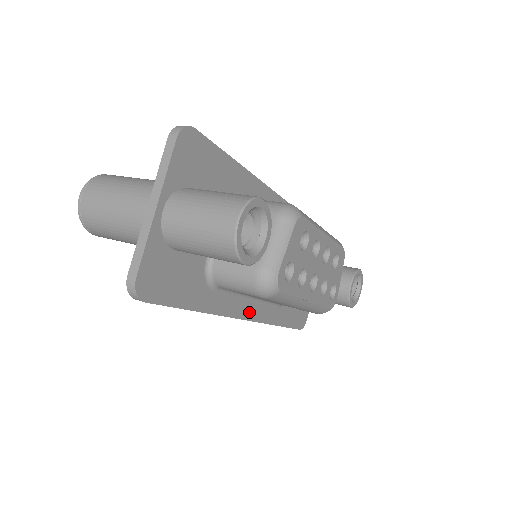
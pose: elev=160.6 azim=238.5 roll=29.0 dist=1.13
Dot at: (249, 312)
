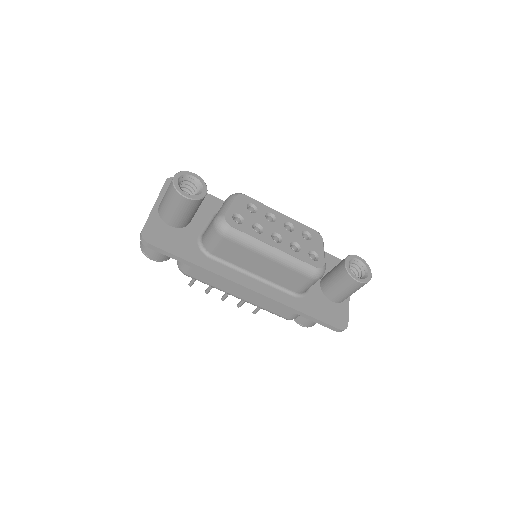
Dot at: (254, 286)
